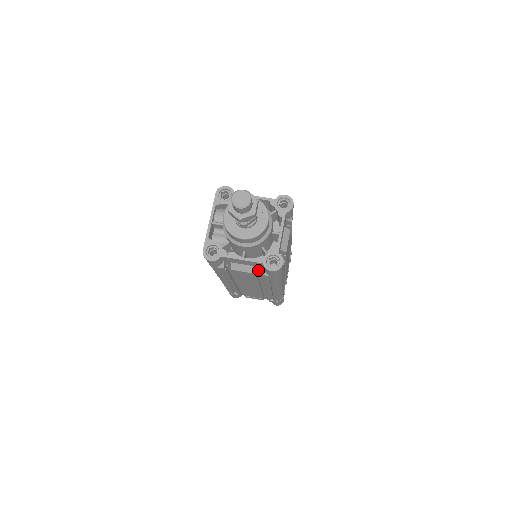
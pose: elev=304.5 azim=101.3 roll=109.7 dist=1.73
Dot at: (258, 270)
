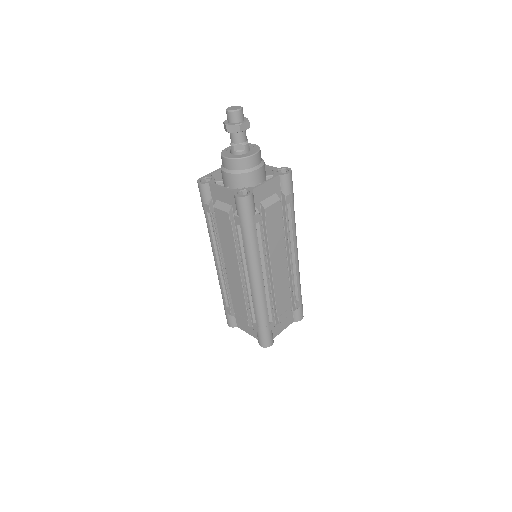
Dot at: occluded
